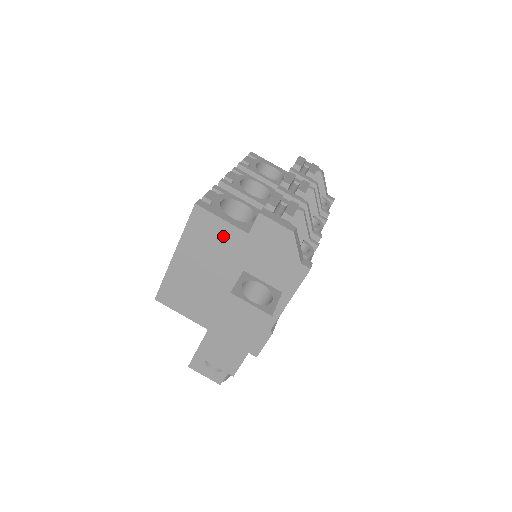
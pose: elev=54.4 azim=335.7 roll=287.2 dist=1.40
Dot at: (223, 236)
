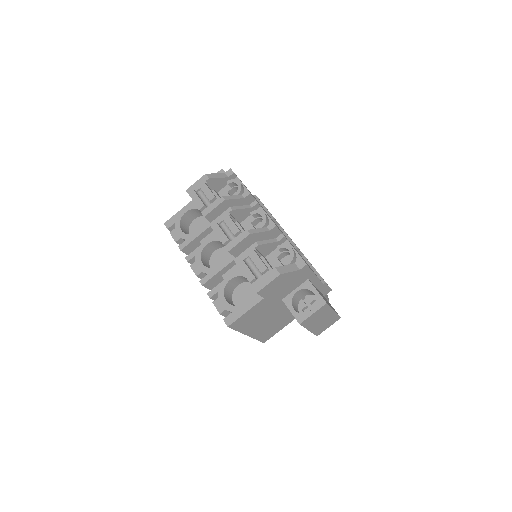
Dot at: (256, 311)
